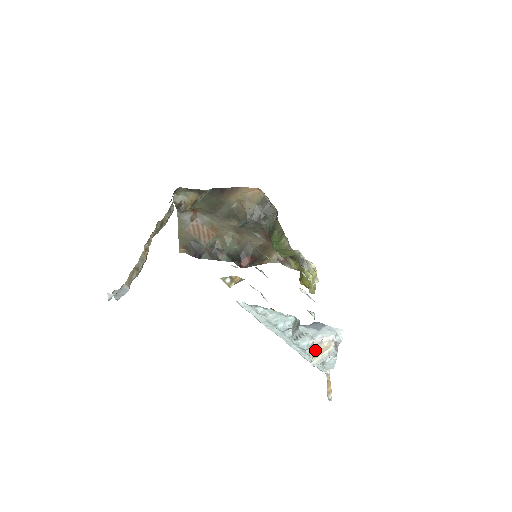
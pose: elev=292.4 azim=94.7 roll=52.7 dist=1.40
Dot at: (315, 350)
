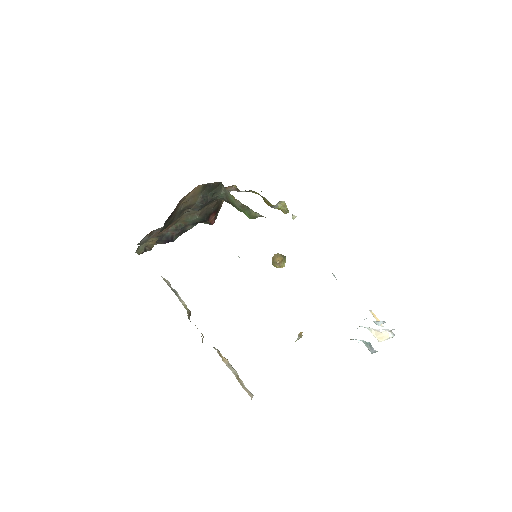
Dot at: (376, 334)
